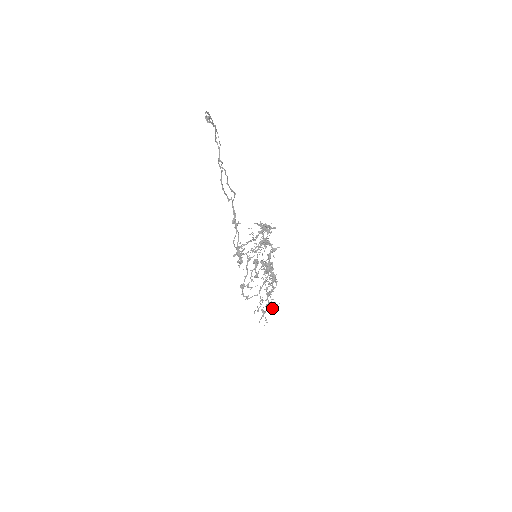
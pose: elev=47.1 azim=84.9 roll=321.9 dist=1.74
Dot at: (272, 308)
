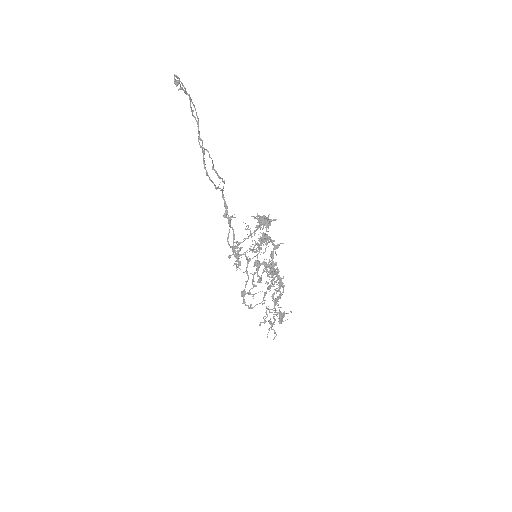
Dot at: (281, 318)
